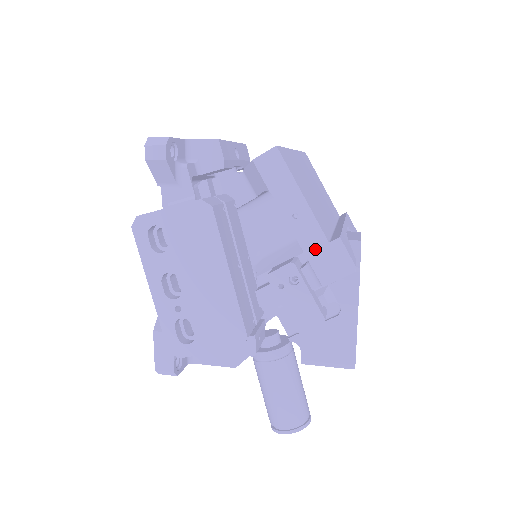
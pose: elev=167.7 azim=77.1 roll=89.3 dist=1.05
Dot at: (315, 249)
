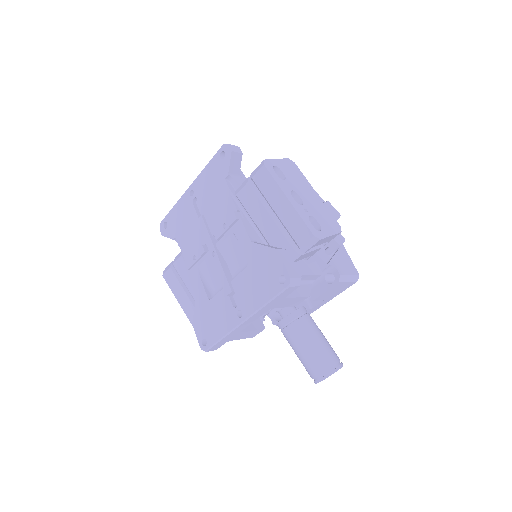
Dot at: occluded
